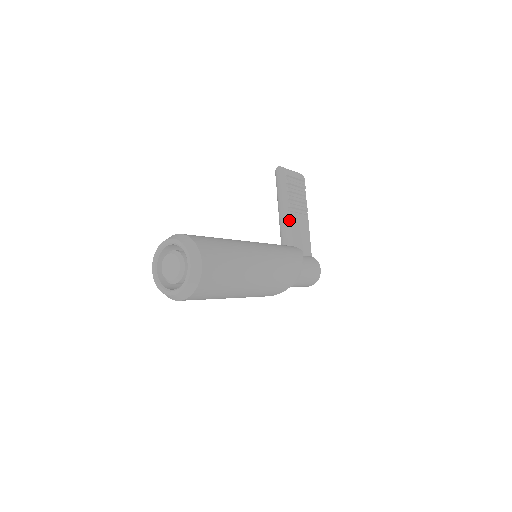
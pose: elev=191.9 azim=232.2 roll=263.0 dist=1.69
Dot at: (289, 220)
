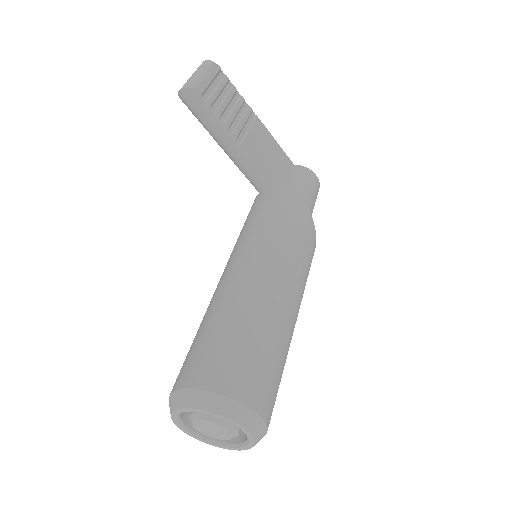
Dot at: (249, 157)
